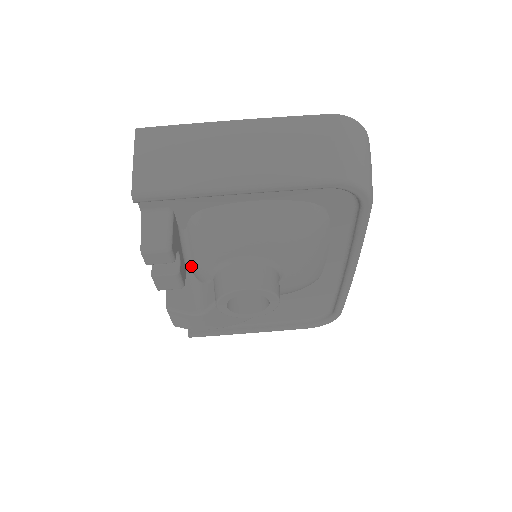
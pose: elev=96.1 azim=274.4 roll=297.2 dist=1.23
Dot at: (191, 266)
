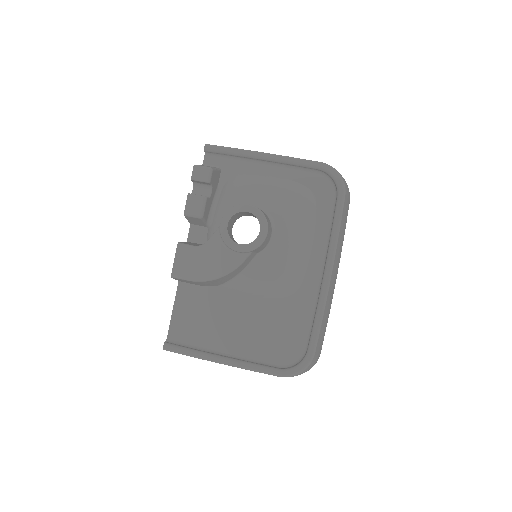
Dot at: (211, 221)
